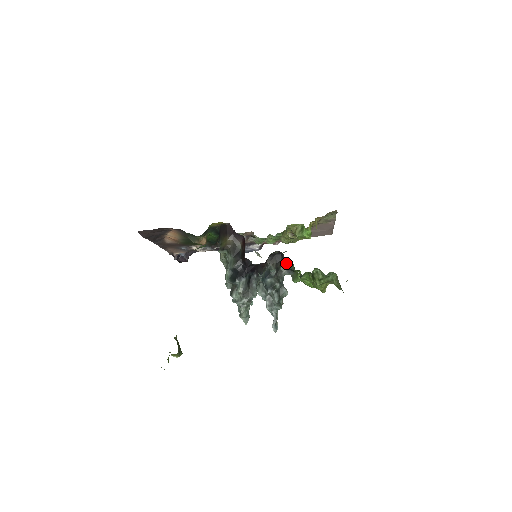
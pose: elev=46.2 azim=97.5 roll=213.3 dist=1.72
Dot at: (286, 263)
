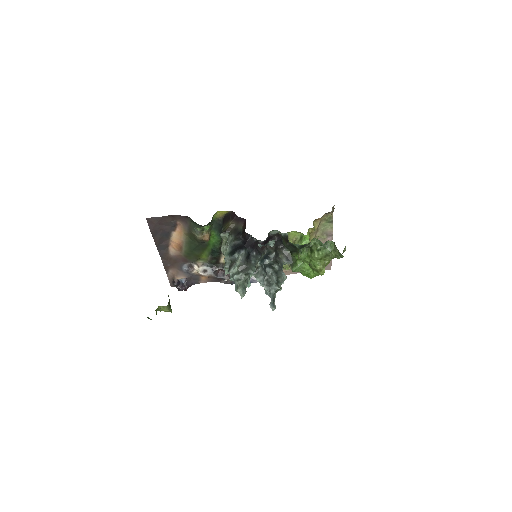
Dot at: (285, 238)
